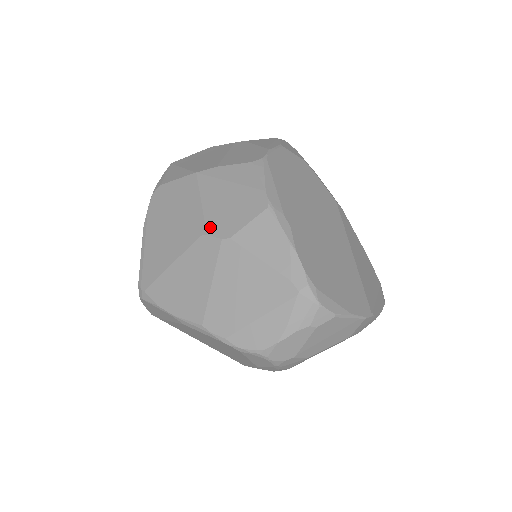
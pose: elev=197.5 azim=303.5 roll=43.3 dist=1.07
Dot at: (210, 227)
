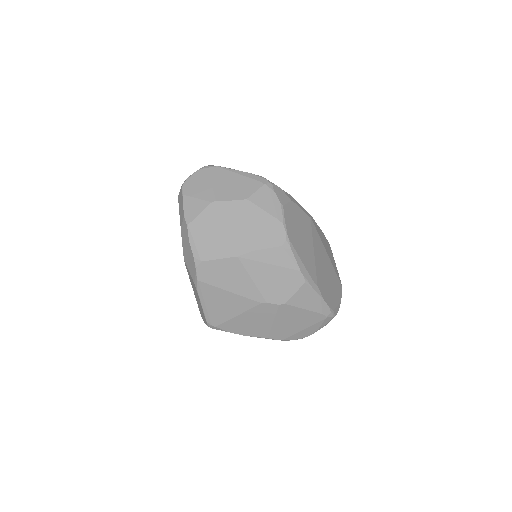
Dot at: (267, 298)
